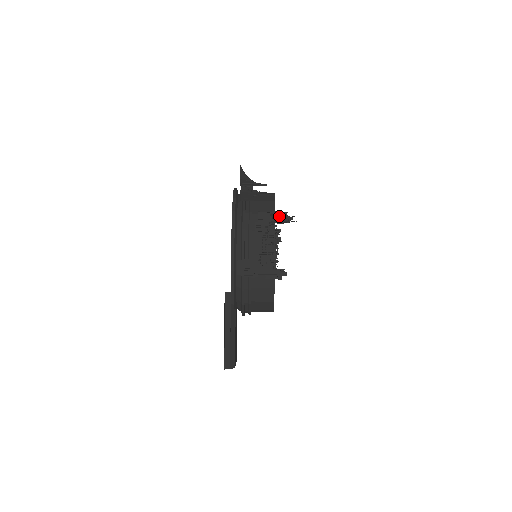
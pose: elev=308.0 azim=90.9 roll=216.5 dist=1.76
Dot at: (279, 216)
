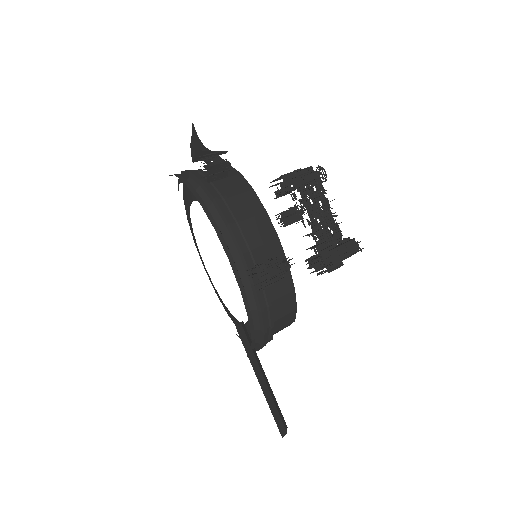
Dot at: (305, 174)
